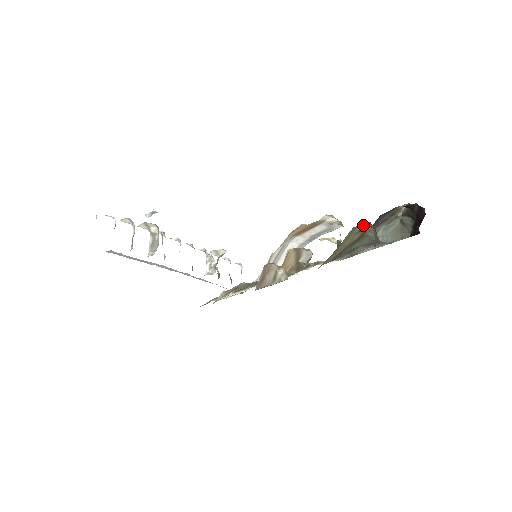
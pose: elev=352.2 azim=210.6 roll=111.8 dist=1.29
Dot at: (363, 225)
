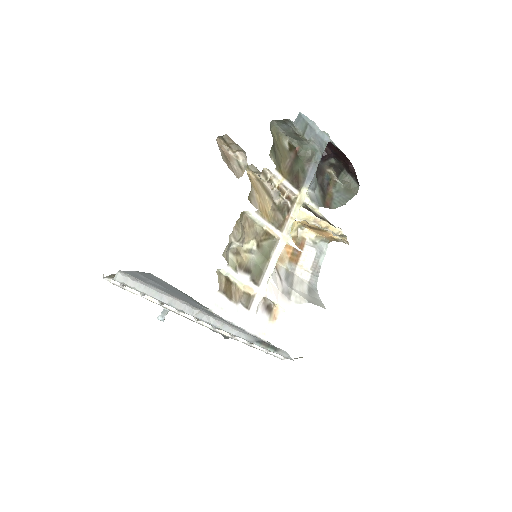
Dot at: (288, 146)
